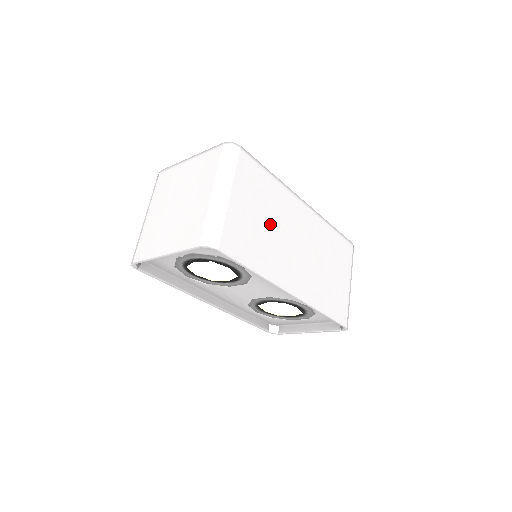
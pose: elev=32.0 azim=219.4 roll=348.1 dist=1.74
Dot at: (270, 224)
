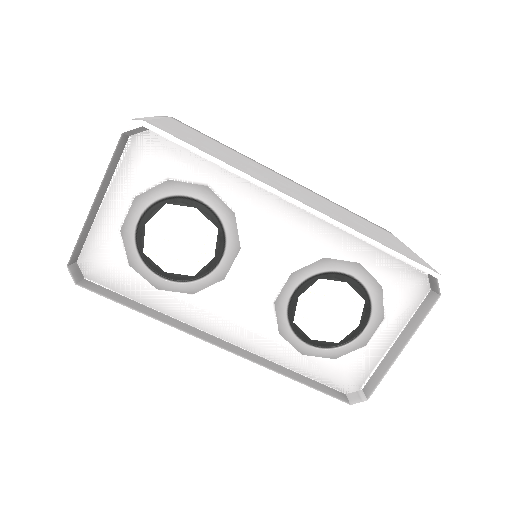
Dot at: (233, 157)
